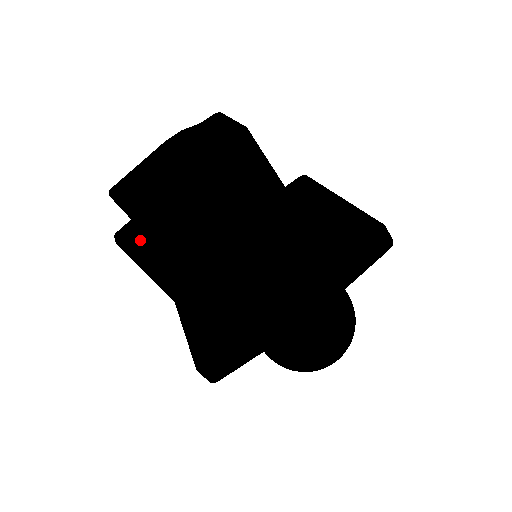
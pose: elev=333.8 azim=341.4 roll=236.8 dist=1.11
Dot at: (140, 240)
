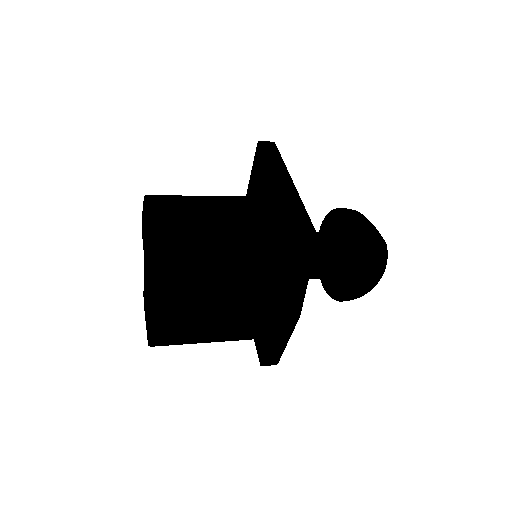
Dot at: (159, 339)
